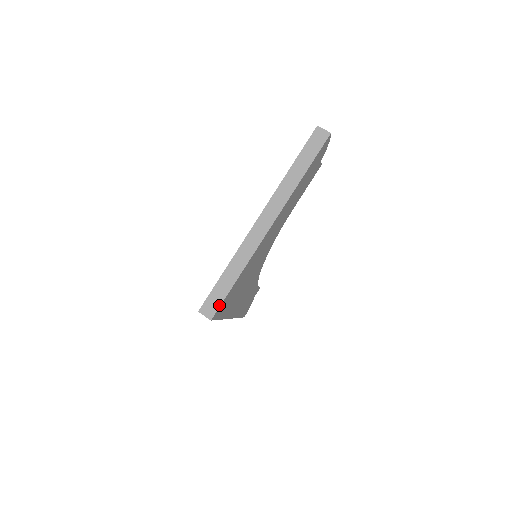
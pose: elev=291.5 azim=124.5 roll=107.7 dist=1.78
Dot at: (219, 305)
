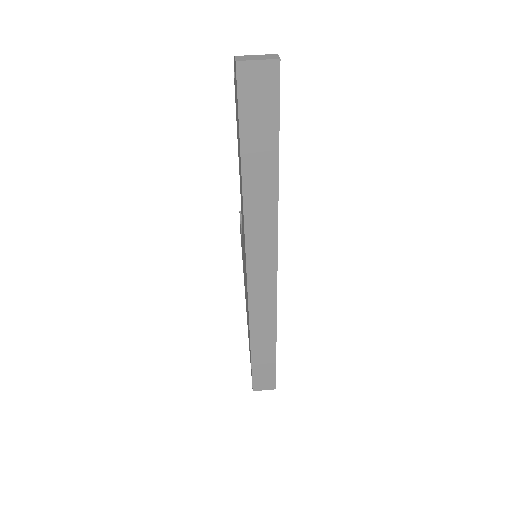
Dot at: (274, 376)
